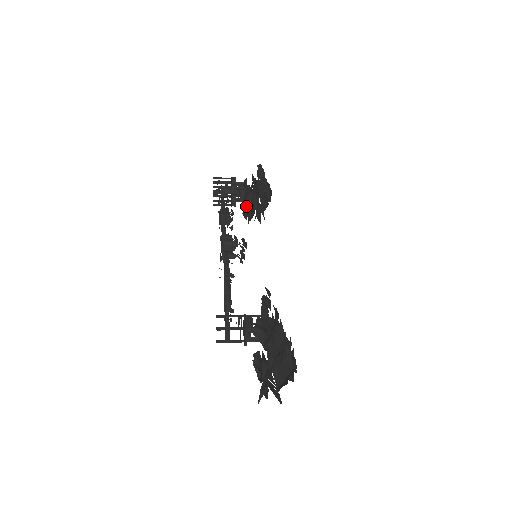
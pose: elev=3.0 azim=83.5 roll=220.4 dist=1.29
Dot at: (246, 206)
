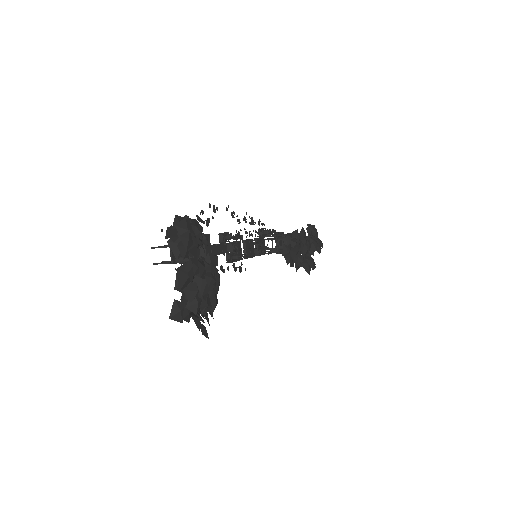
Dot at: occluded
